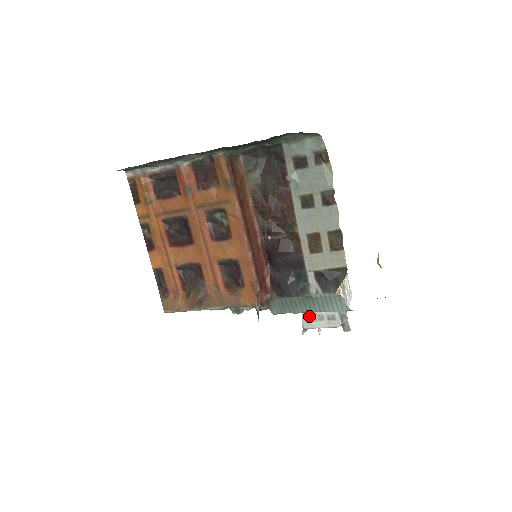
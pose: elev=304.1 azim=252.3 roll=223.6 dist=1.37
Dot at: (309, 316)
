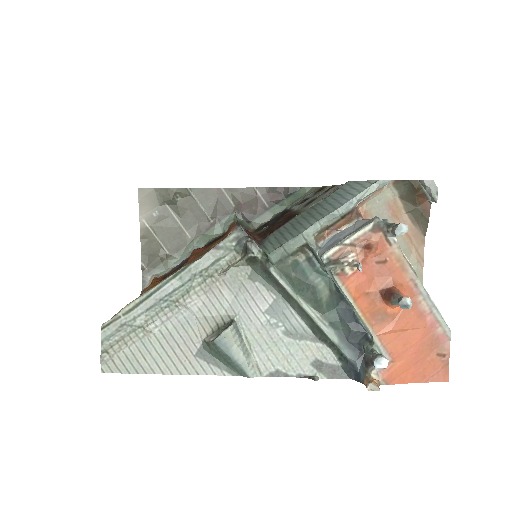
Dot at: occluded
